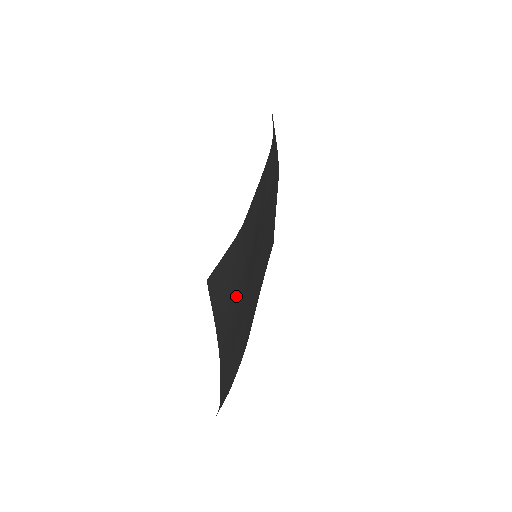
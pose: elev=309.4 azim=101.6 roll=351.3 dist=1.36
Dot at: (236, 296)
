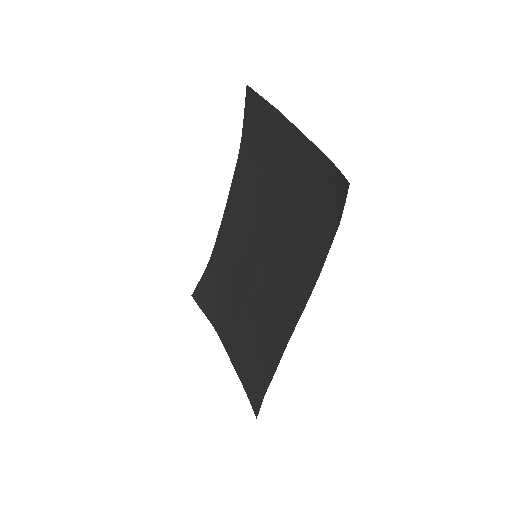
Dot at: (268, 156)
